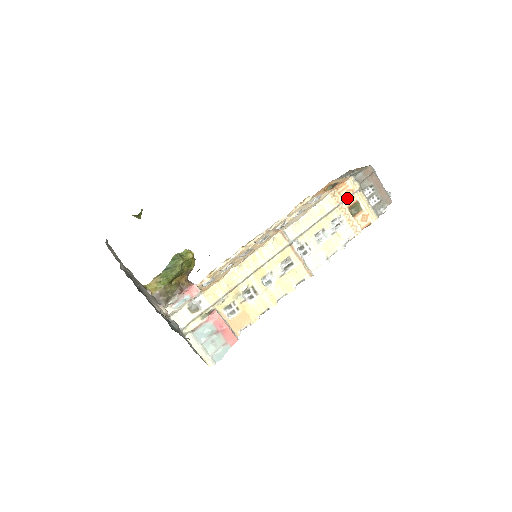
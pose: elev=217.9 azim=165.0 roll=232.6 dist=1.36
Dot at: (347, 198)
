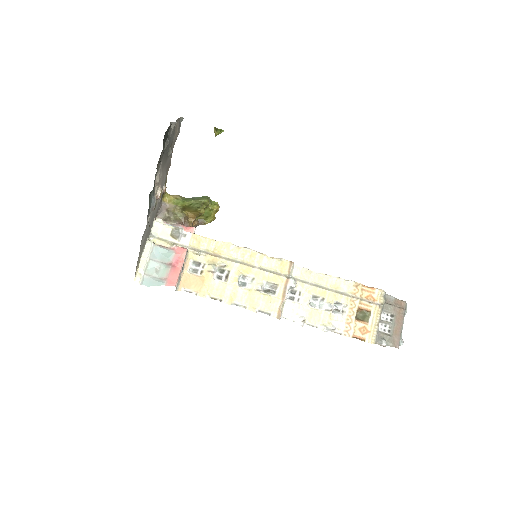
Dot at: (365, 300)
